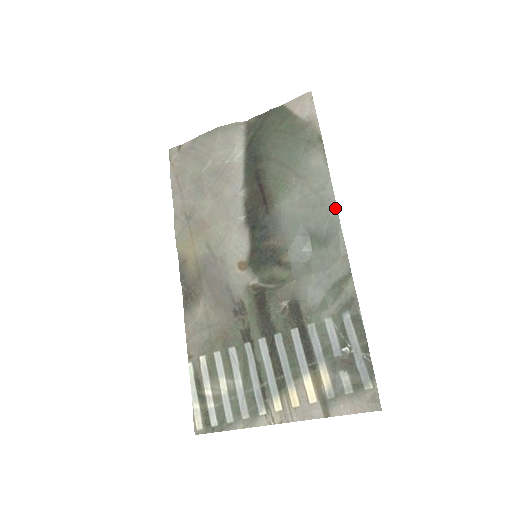
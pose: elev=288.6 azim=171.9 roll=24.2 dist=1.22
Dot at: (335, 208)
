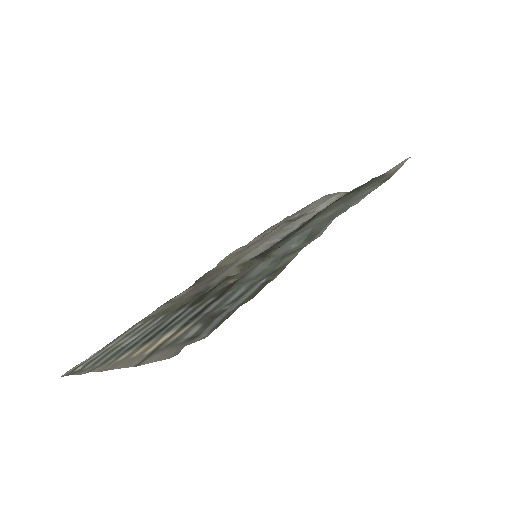
Dot at: (347, 209)
